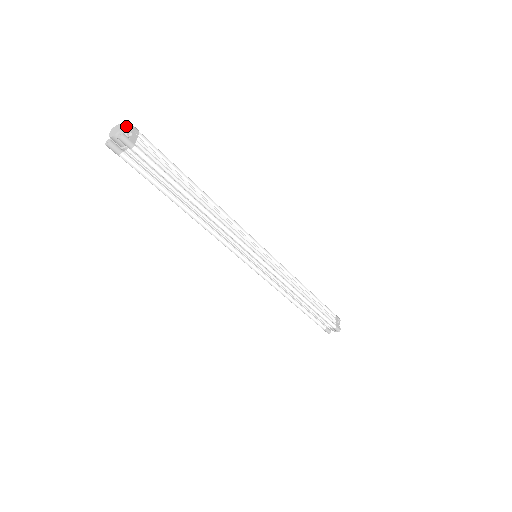
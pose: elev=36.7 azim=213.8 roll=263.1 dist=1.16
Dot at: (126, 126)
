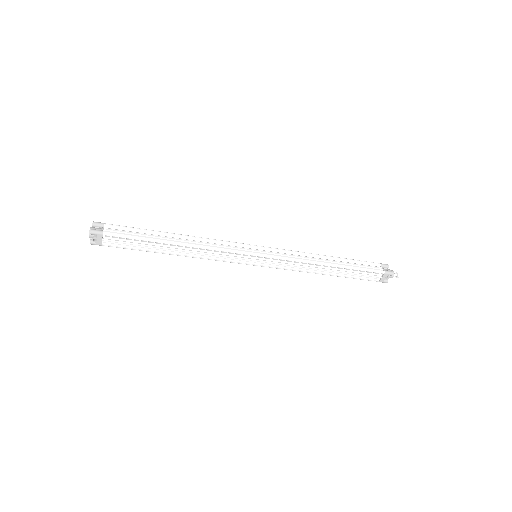
Dot at: (92, 234)
